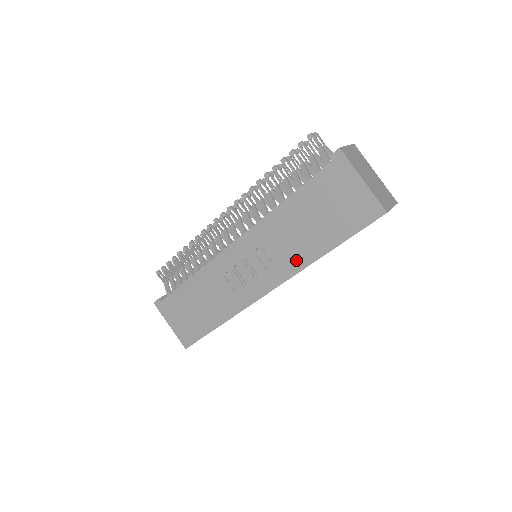
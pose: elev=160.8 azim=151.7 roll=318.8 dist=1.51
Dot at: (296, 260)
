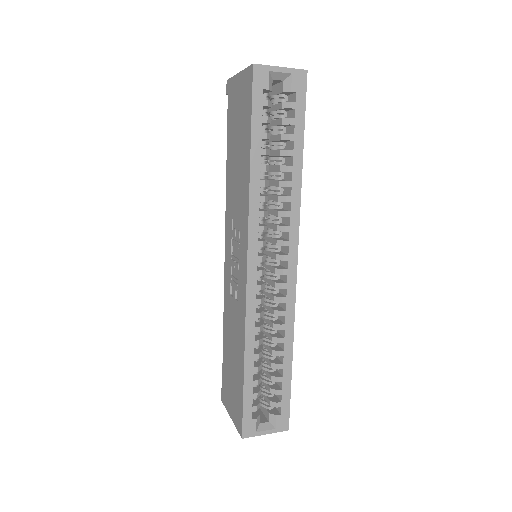
Dot at: (244, 201)
